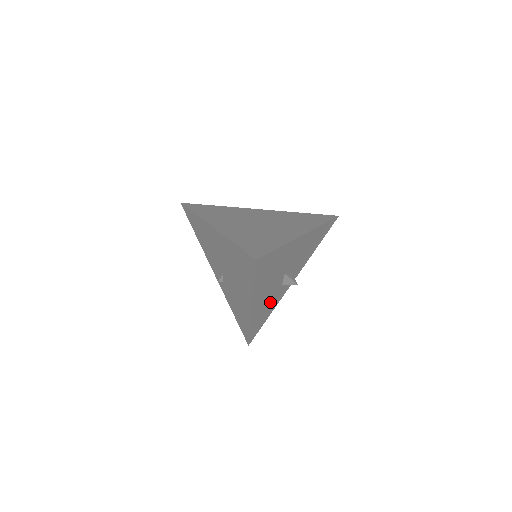
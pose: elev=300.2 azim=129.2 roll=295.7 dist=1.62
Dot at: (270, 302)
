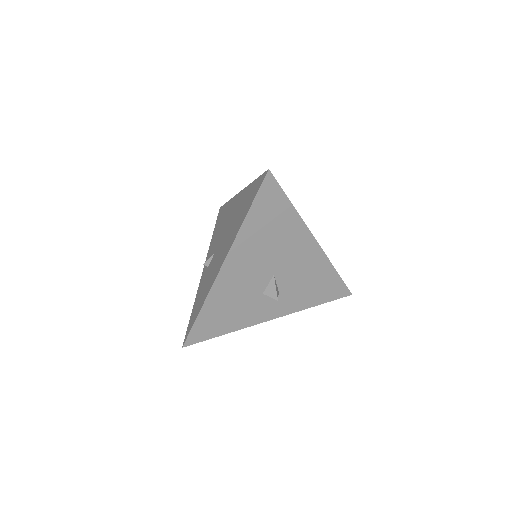
Dot at: (239, 302)
